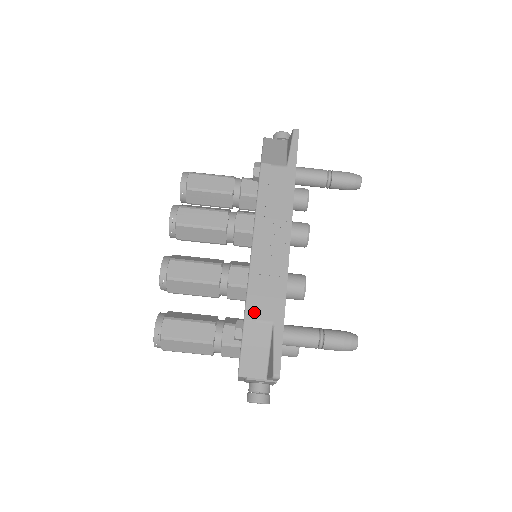
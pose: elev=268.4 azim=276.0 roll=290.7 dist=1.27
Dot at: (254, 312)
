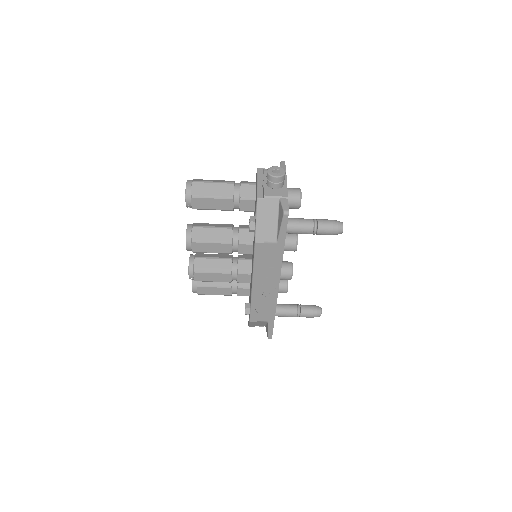
Dot at: (255, 319)
